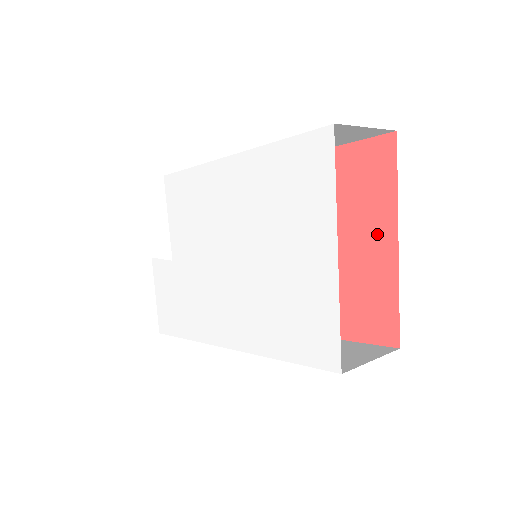
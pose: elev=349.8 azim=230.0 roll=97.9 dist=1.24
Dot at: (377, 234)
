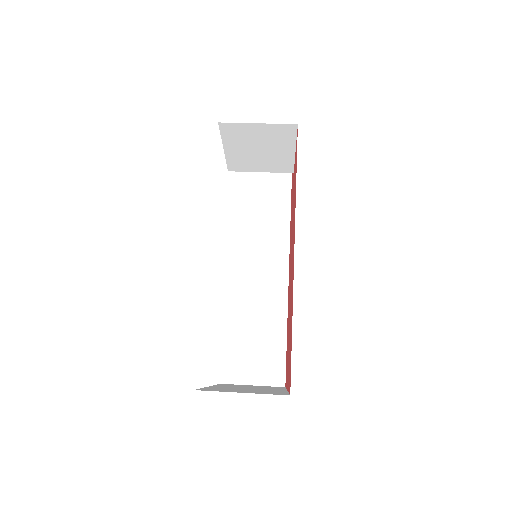
Dot at: occluded
